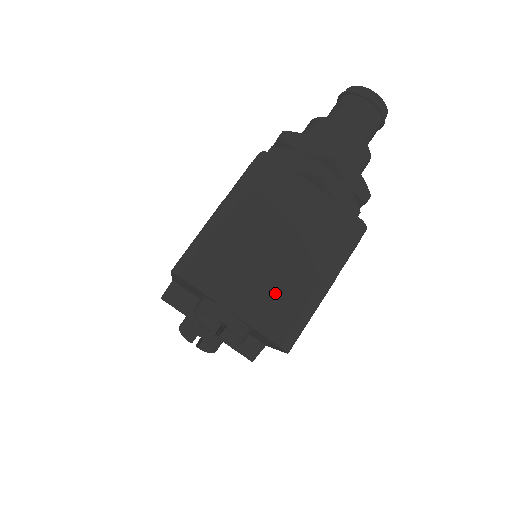
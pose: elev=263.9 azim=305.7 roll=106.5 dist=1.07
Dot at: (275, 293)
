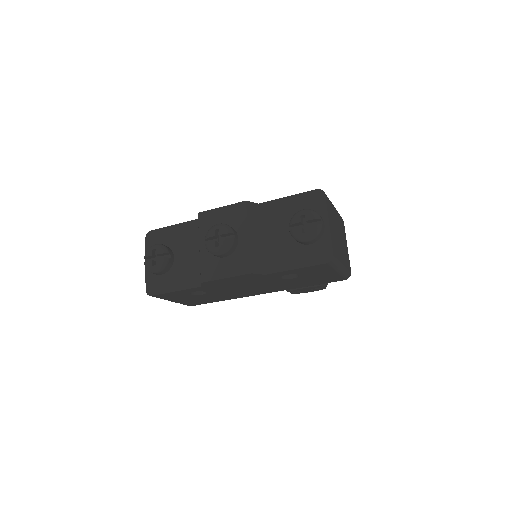
Dot at: (336, 242)
